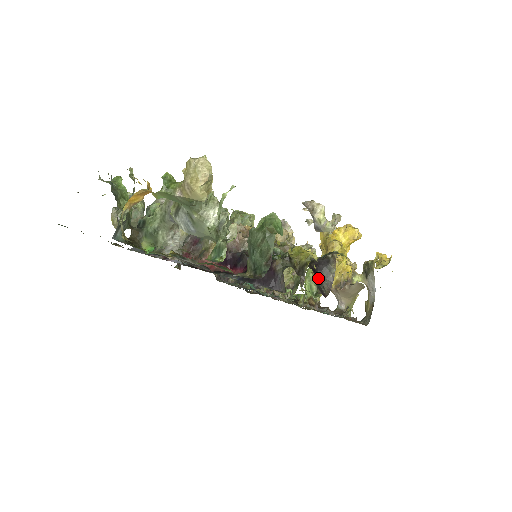
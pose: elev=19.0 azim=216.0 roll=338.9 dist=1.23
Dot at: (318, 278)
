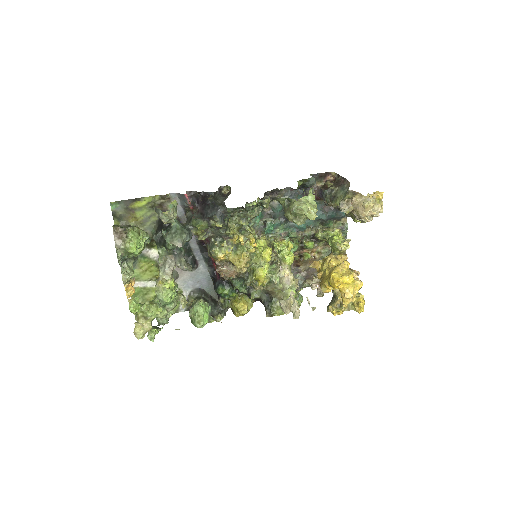
Dot at: occluded
